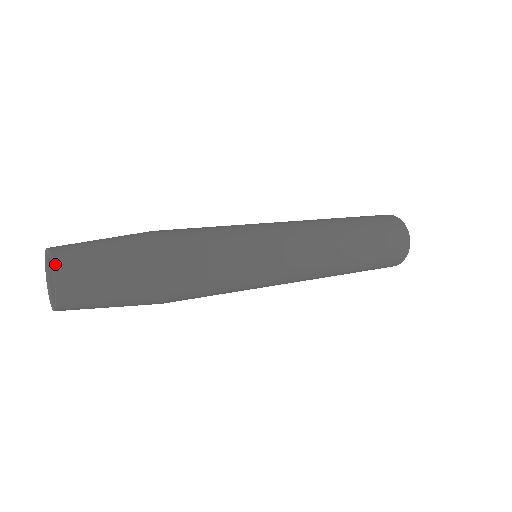
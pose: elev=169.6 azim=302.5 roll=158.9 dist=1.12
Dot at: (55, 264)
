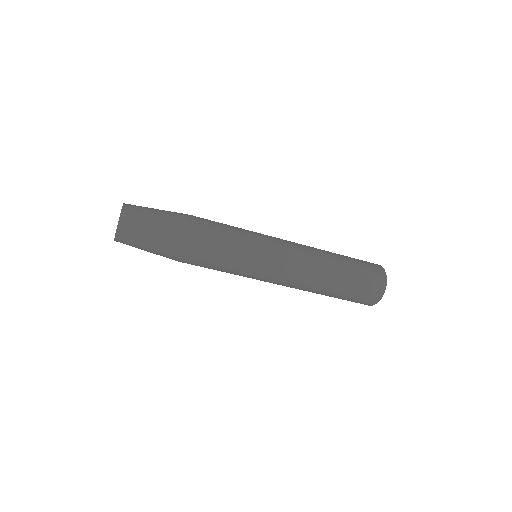
Dot at: occluded
